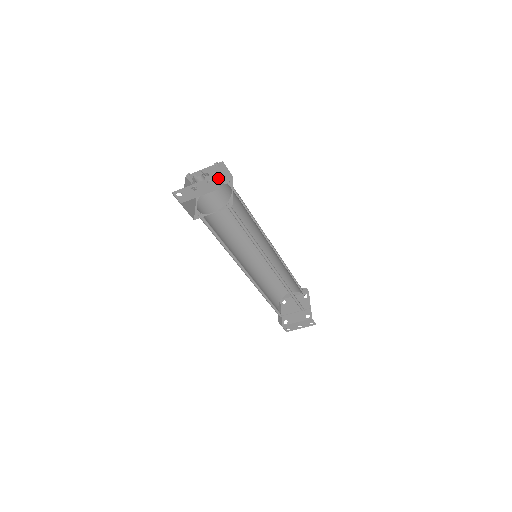
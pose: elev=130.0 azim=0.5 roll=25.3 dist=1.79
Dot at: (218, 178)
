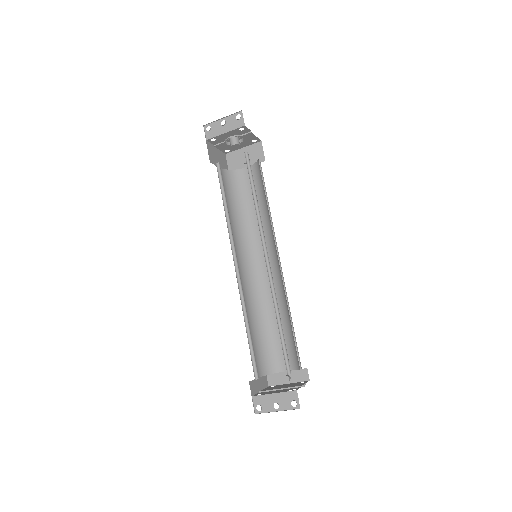
Dot at: (252, 161)
